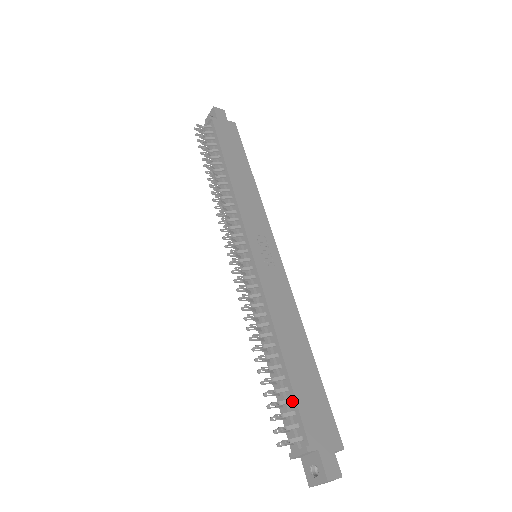
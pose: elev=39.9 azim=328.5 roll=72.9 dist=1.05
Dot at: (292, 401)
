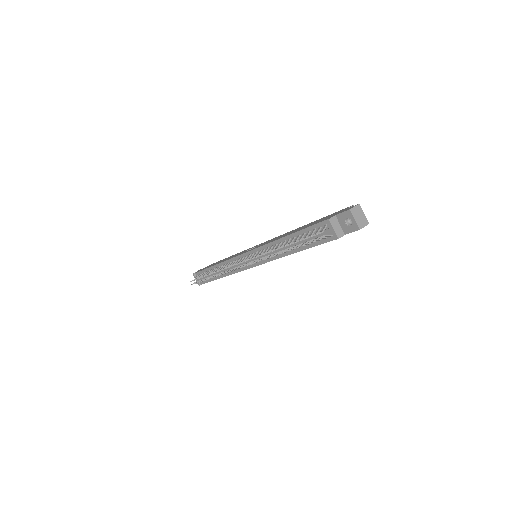
Dot at: (309, 231)
